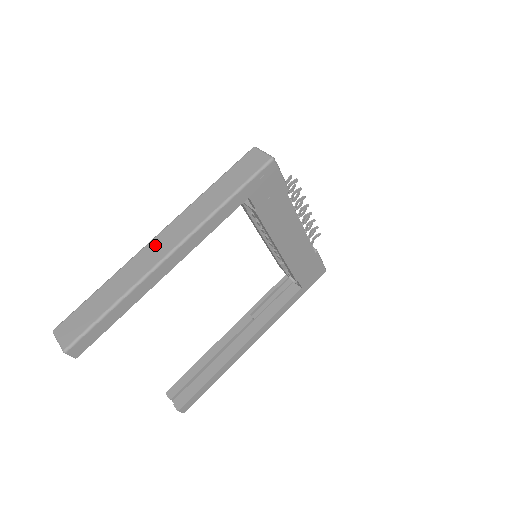
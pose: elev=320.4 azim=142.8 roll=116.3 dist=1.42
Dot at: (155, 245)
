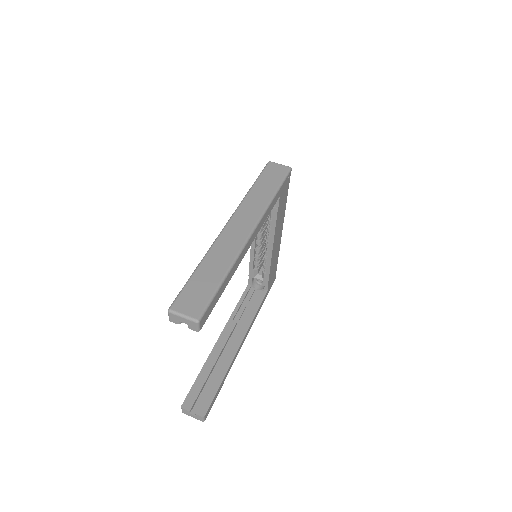
Dot at: (232, 229)
